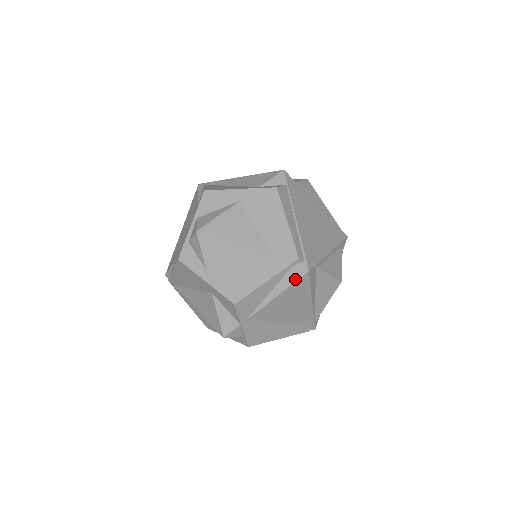
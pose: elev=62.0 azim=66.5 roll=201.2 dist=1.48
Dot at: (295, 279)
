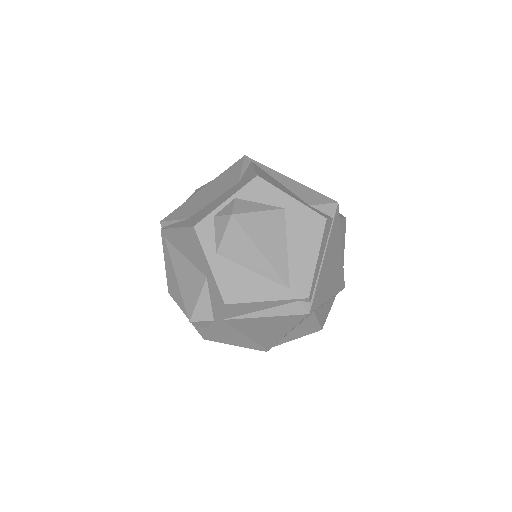
Dot at: (292, 313)
